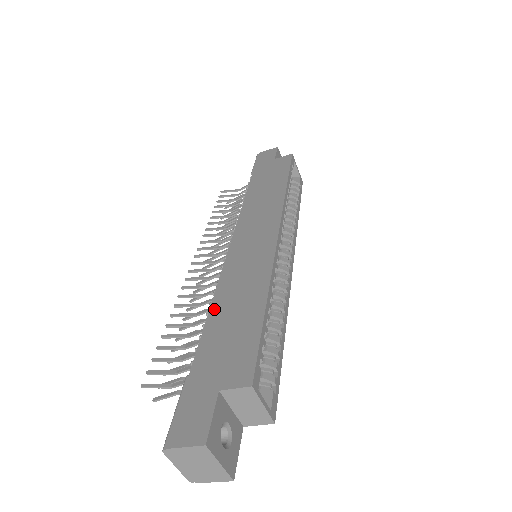
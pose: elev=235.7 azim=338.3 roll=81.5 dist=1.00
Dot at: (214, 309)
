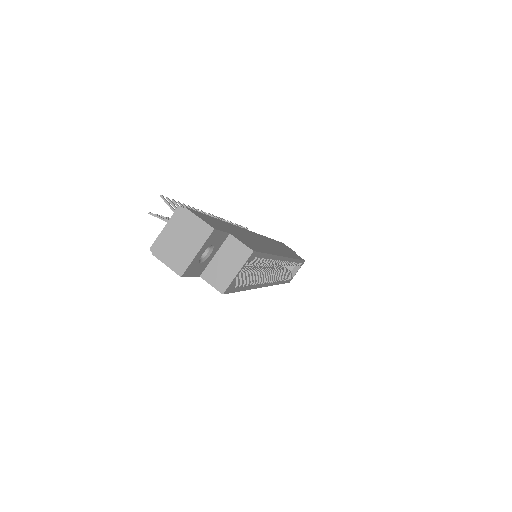
Dot at: (235, 226)
